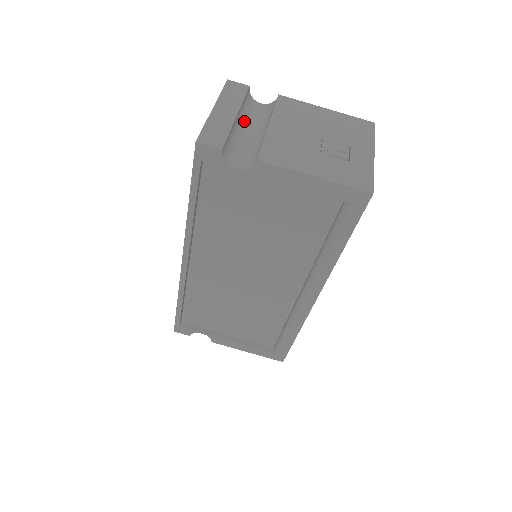
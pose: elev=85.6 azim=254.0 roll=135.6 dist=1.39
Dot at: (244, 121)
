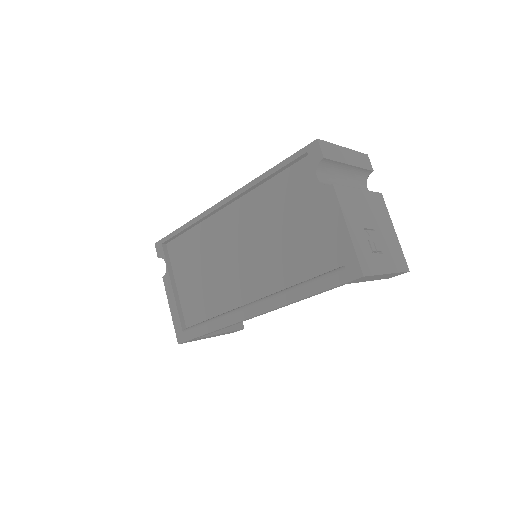
Dot at: (349, 176)
